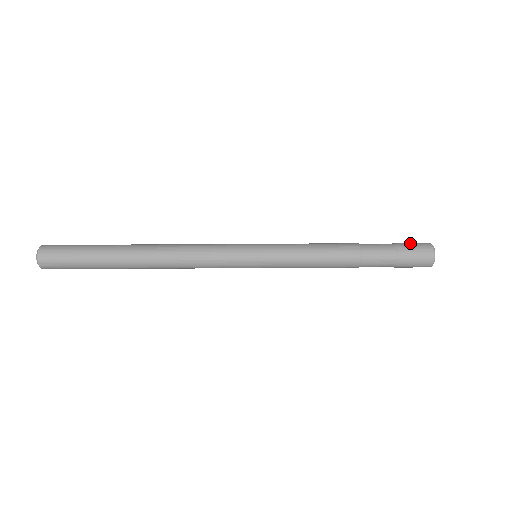
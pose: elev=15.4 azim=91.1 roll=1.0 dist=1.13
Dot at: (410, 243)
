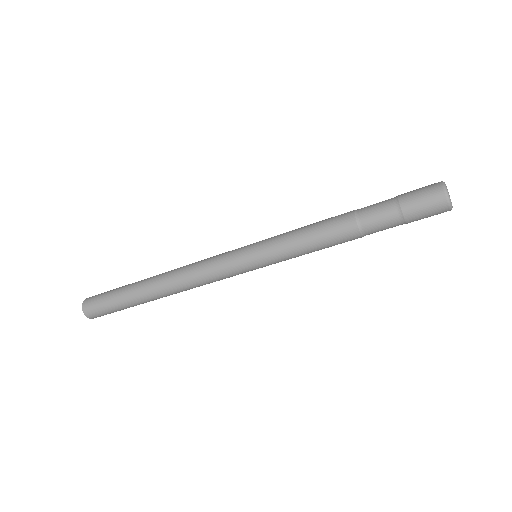
Dot at: (415, 190)
